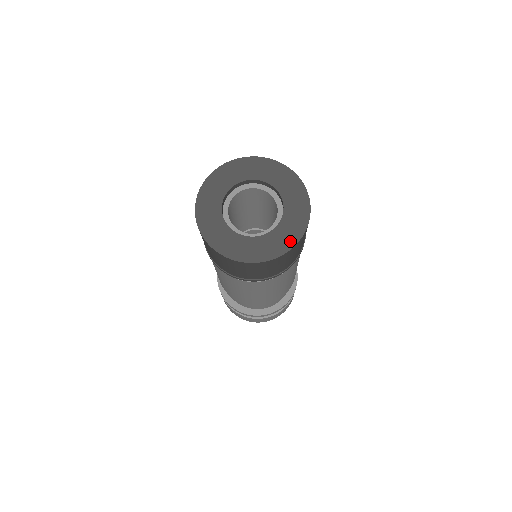
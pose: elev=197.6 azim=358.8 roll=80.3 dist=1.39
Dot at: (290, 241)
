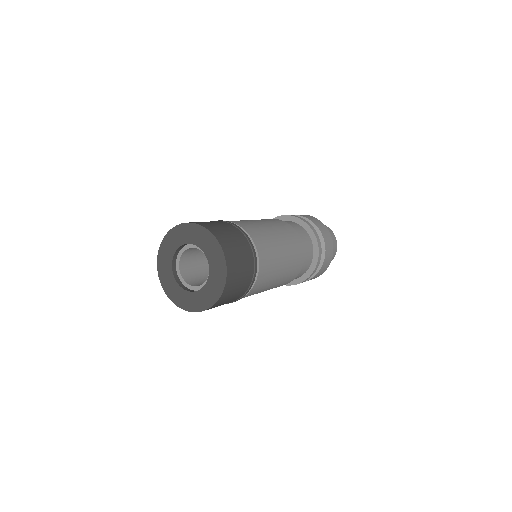
Dot at: (222, 267)
